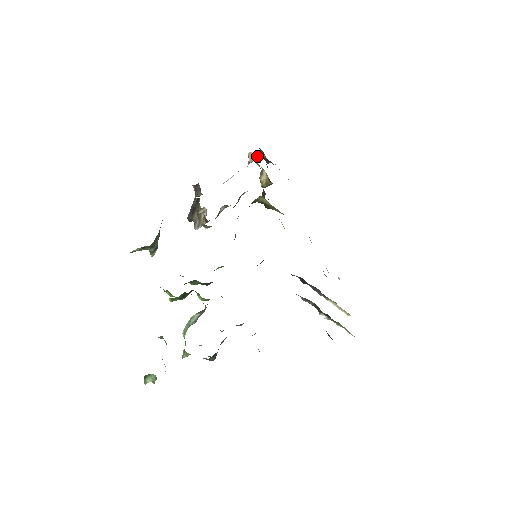
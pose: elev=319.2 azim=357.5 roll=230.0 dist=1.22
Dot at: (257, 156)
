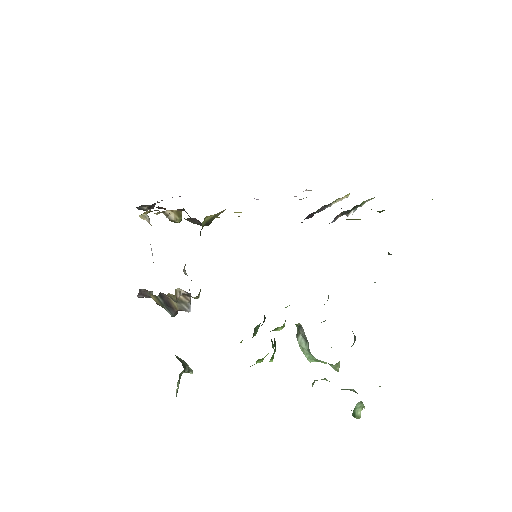
Dot at: occluded
